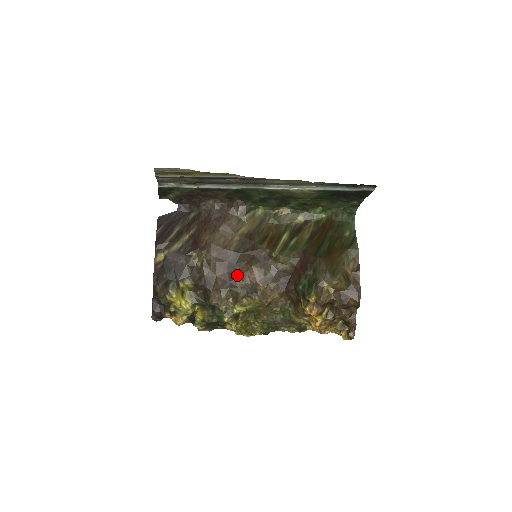
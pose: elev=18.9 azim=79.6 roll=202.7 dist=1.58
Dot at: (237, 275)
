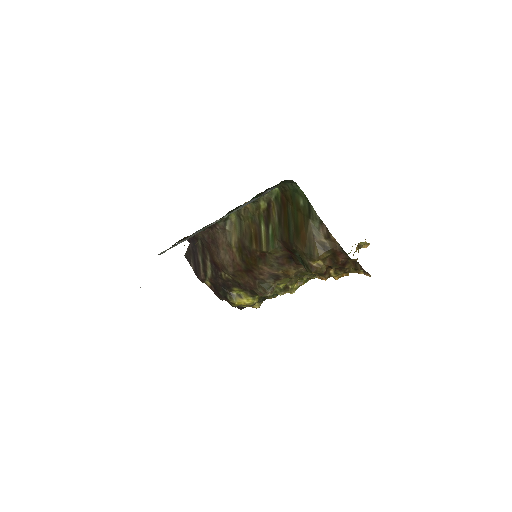
Dot at: (257, 274)
